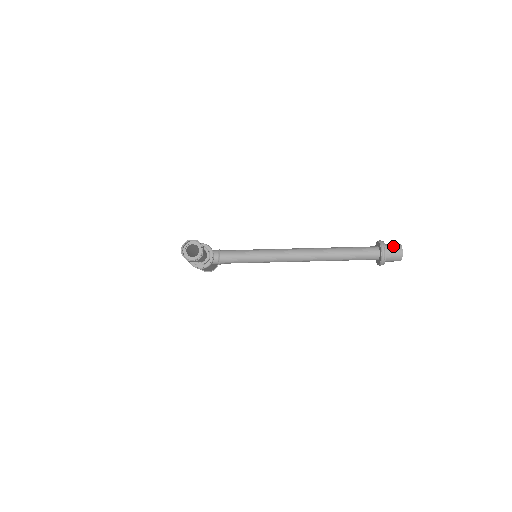
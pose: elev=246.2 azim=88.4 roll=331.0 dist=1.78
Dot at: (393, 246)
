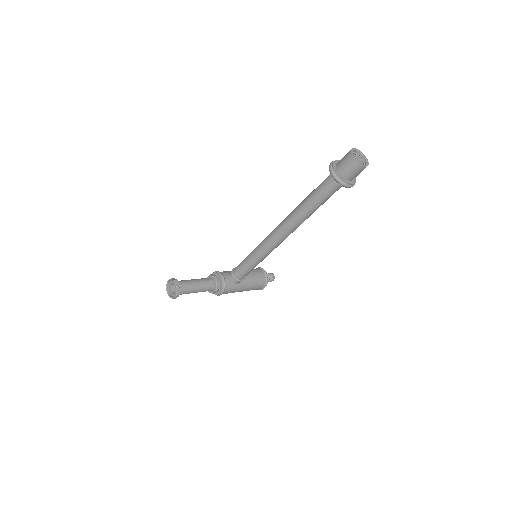
Dot at: (343, 158)
